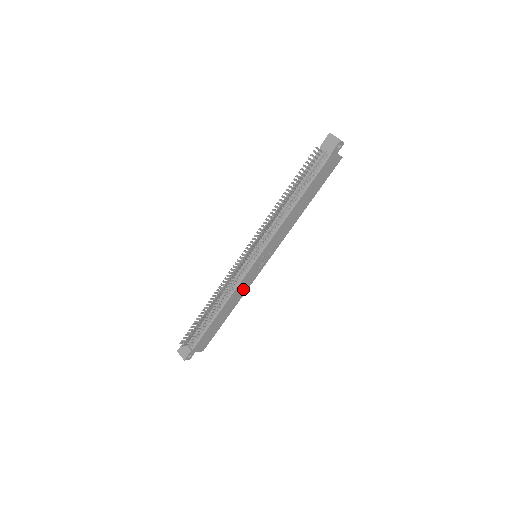
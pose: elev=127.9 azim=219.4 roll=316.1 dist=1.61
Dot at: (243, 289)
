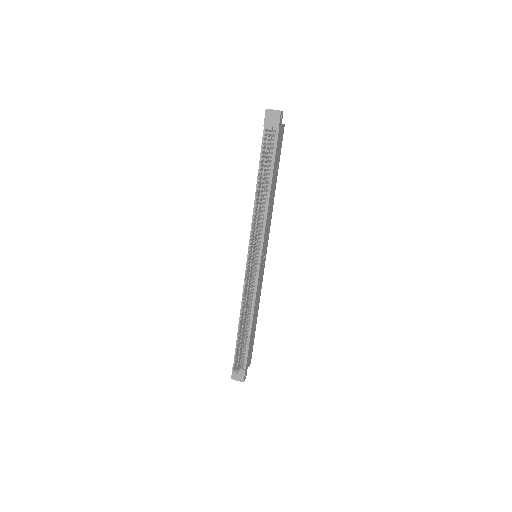
Dot at: (259, 291)
